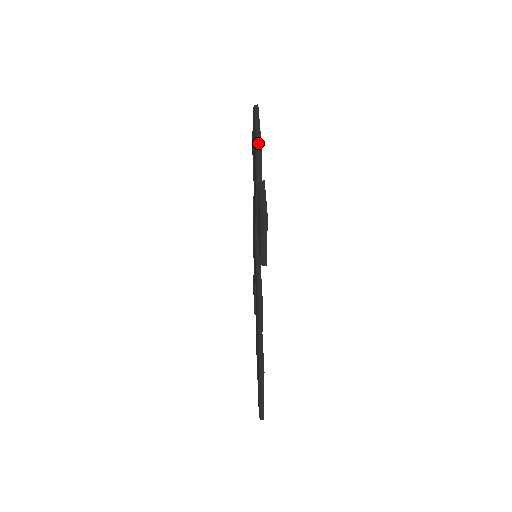
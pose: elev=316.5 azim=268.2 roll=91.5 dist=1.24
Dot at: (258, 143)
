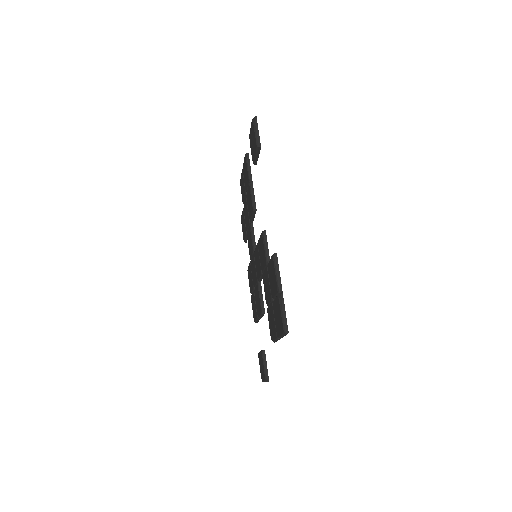
Dot at: occluded
